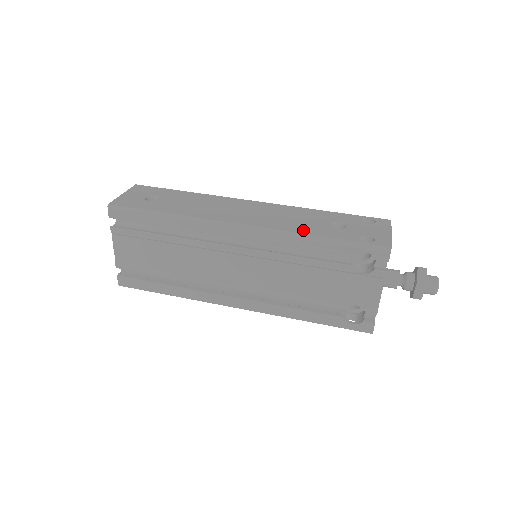
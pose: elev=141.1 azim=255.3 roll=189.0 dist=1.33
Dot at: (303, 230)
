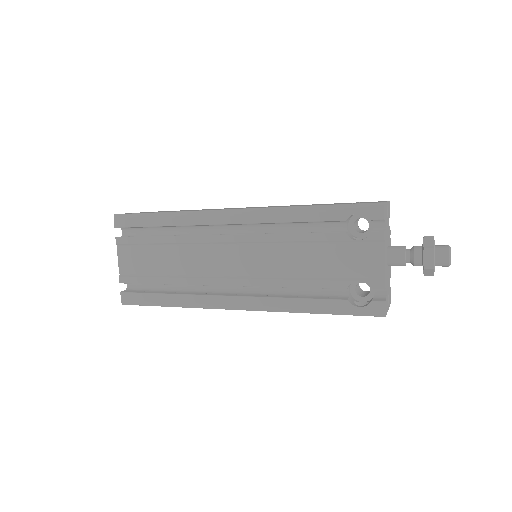
Dot at: occluded
